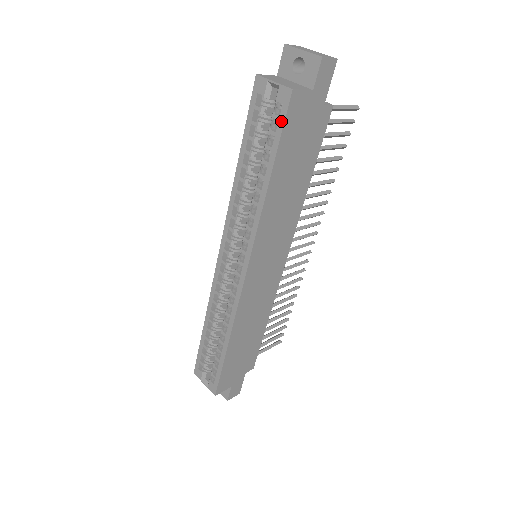
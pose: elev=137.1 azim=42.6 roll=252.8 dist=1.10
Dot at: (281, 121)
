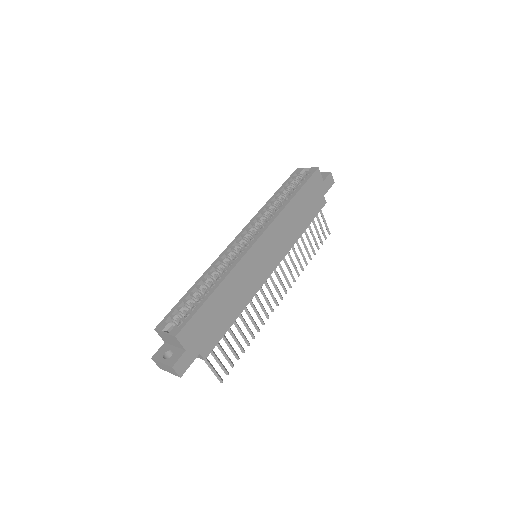
Dot at: (309, 177)
